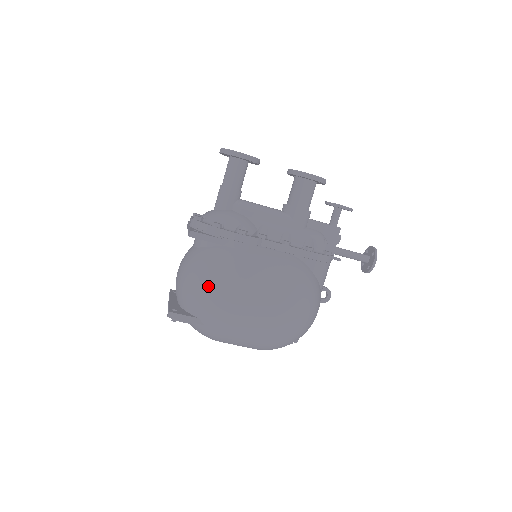
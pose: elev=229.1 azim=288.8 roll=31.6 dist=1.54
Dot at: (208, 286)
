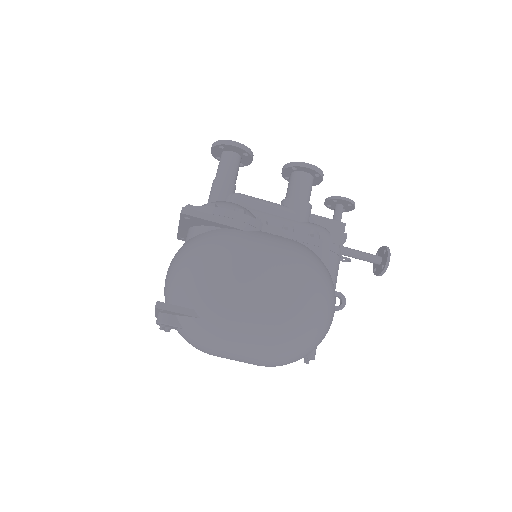
Dot at: (204, 265)
